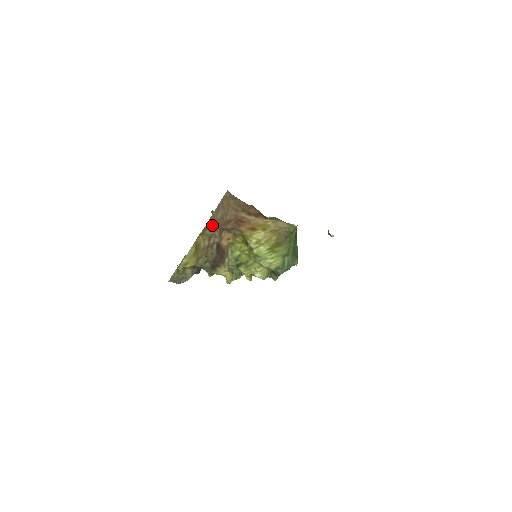
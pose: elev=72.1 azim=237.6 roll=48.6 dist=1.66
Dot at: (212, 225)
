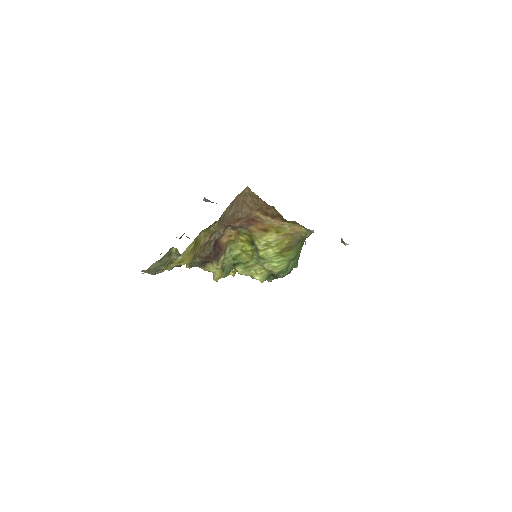
Dot at: (220, 222)
